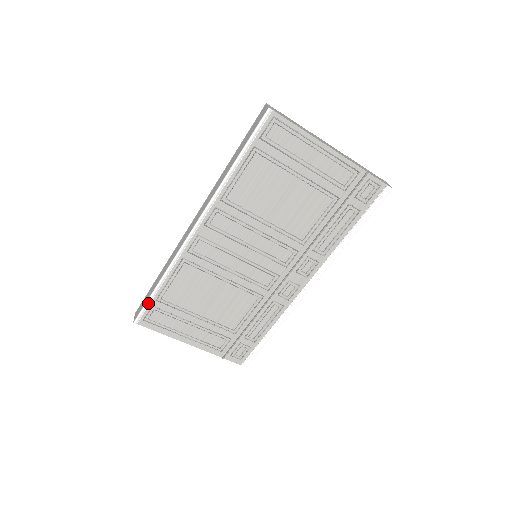
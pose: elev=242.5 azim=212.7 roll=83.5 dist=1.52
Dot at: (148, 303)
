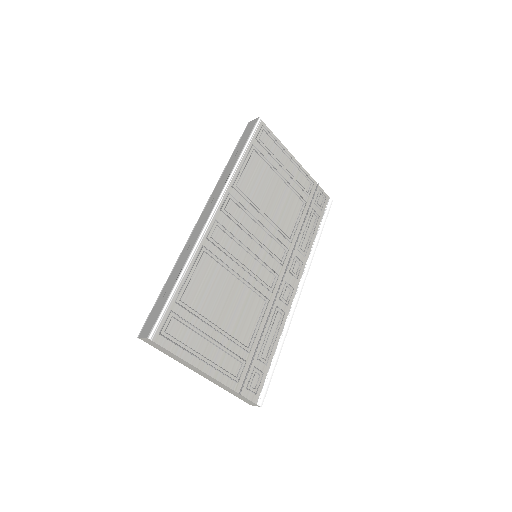
Dot at: (167, 305)
